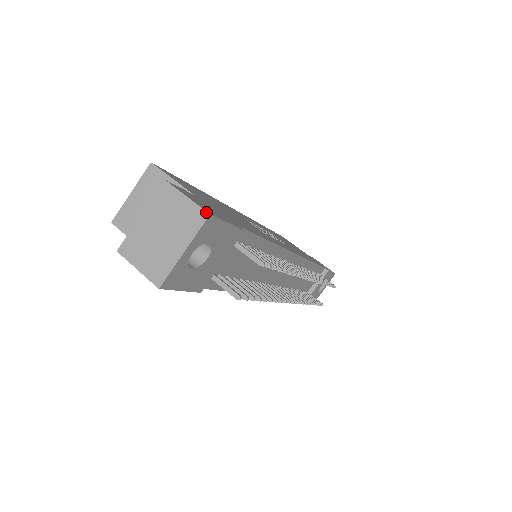
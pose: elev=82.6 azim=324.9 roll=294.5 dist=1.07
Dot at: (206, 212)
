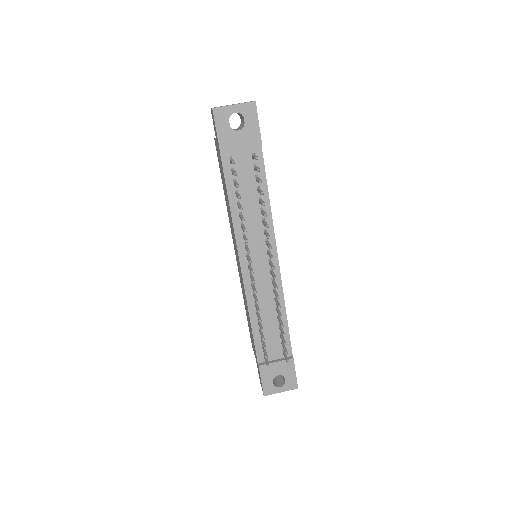
Dot at: (255, 101)
